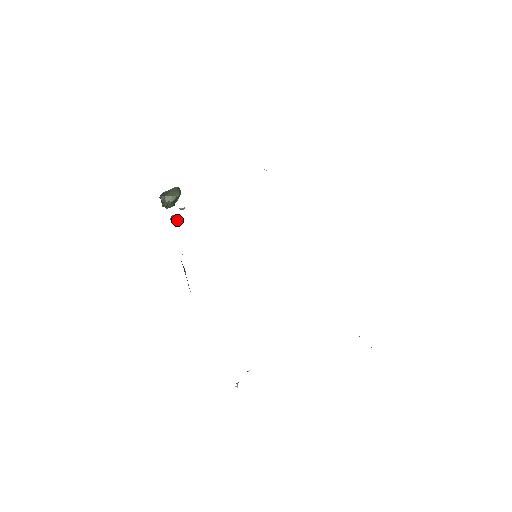
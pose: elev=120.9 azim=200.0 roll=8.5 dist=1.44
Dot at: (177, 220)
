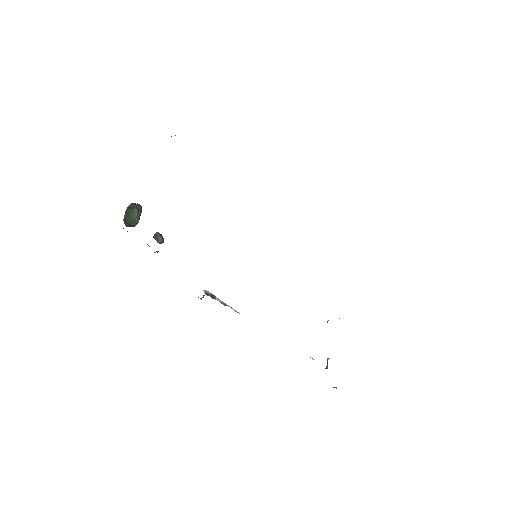
Dot at: (162, 242)
